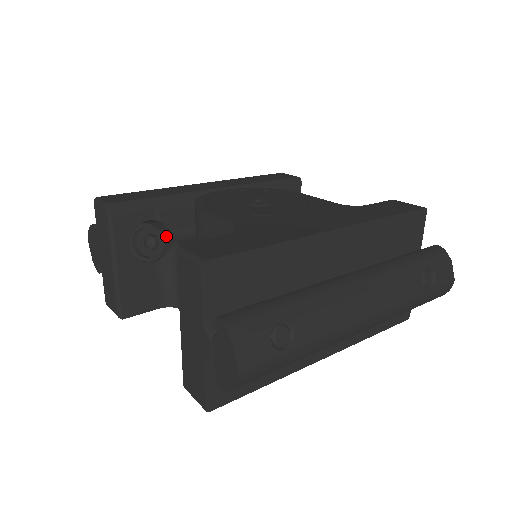
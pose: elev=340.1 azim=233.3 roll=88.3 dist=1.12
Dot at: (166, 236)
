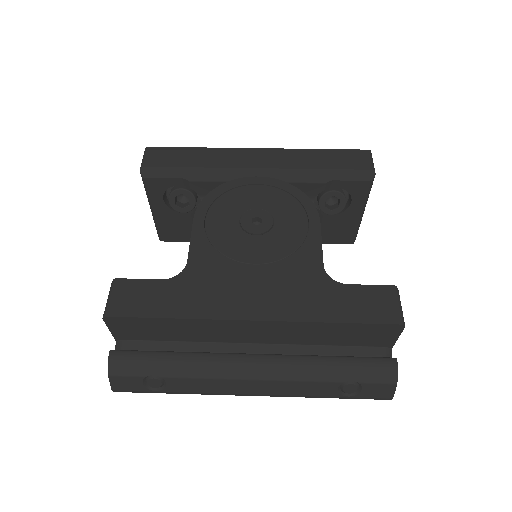
Dot at: occluded
